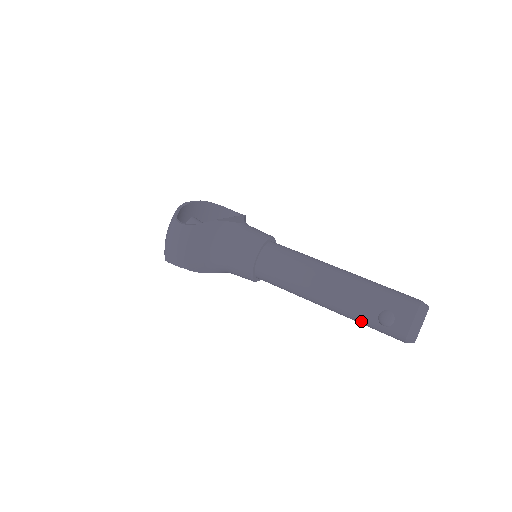
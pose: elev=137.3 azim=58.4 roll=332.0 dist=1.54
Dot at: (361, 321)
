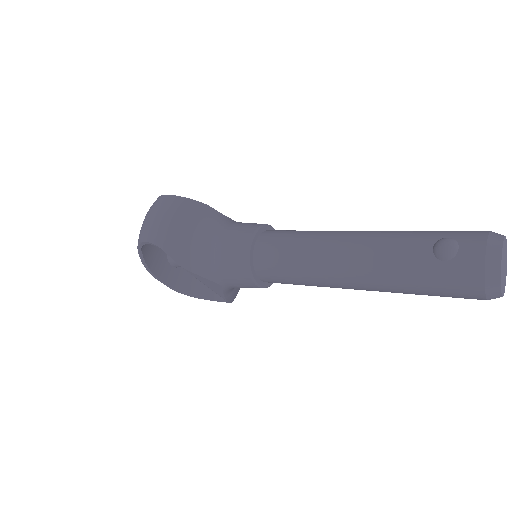
Dot at: (408, 271)
